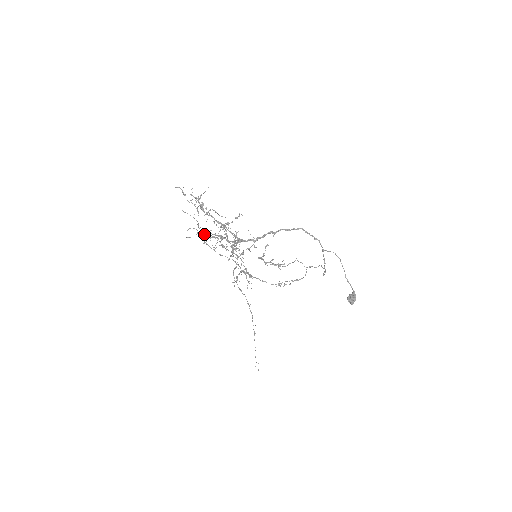
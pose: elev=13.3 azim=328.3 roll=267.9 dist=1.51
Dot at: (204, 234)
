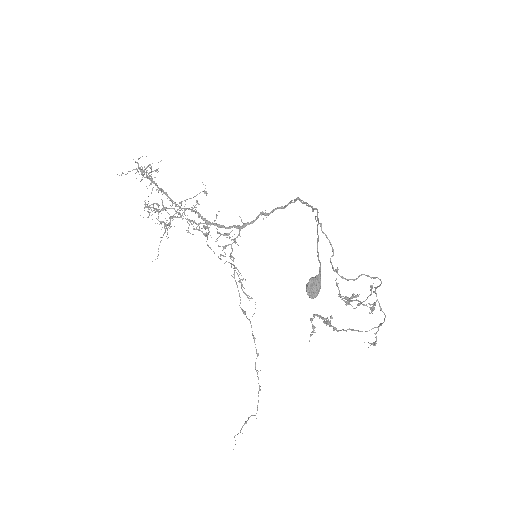
Dot at: occluded
